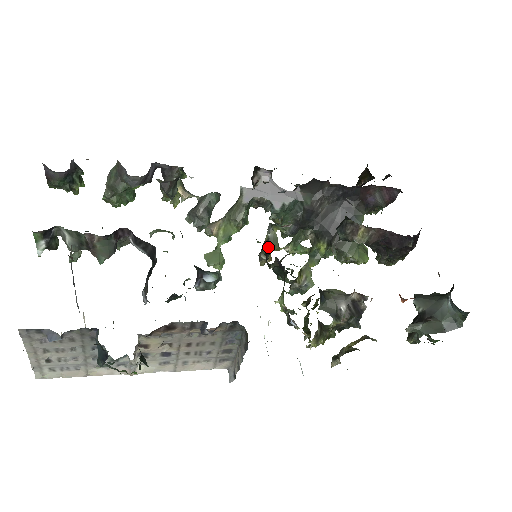
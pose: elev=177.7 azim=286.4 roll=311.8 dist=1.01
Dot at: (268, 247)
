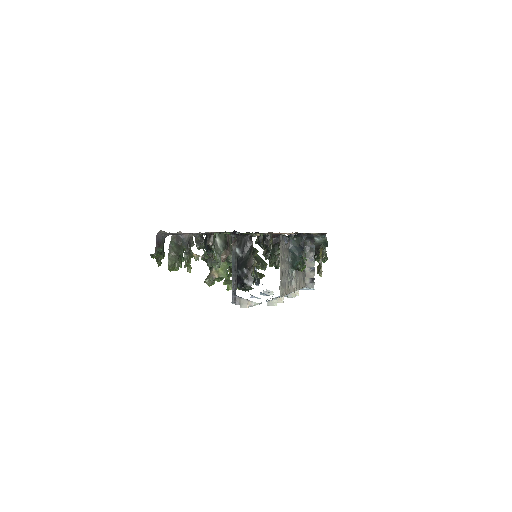
Dot at: (256, 250)
